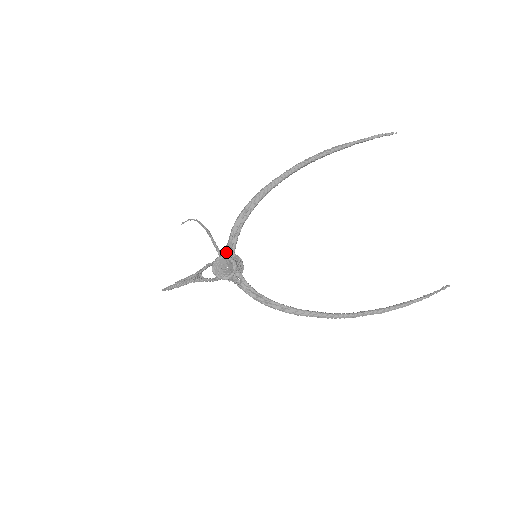
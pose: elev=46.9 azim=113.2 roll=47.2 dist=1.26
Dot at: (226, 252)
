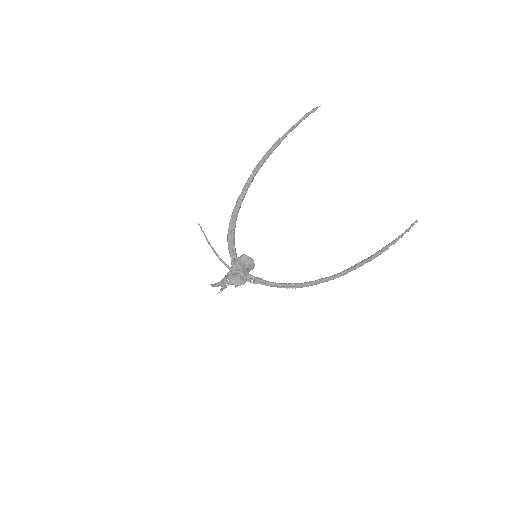
Dot at: (233, 267)
